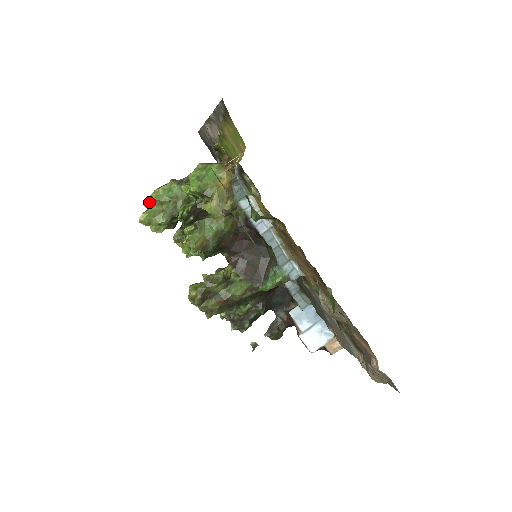
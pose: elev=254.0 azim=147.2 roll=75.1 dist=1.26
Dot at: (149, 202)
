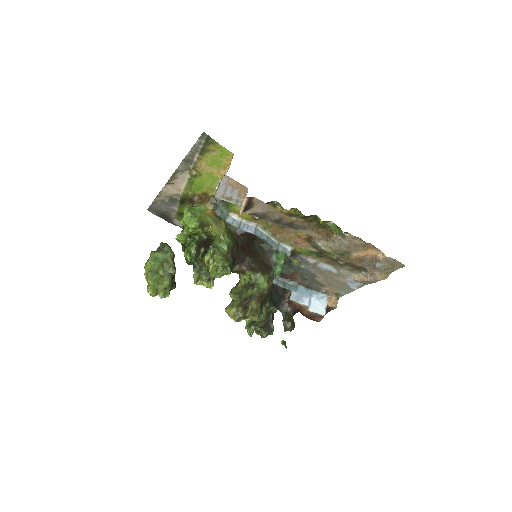
Dot at: (147, 276)
